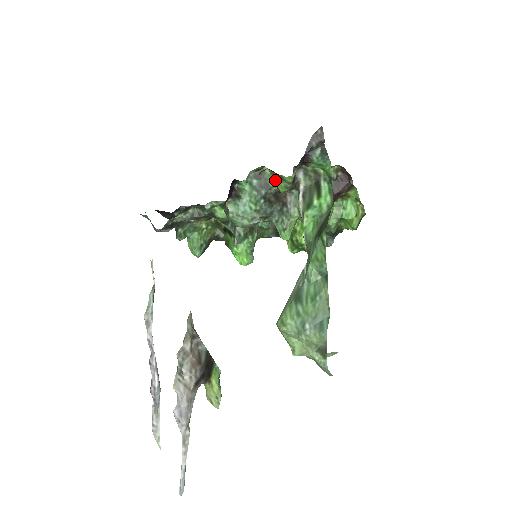
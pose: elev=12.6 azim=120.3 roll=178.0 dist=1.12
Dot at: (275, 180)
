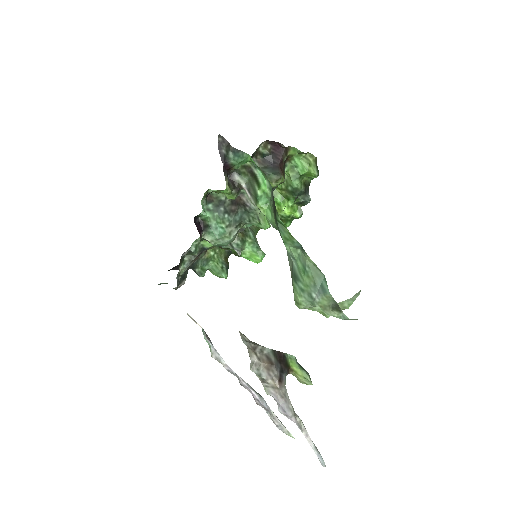
Dot at: occluded
